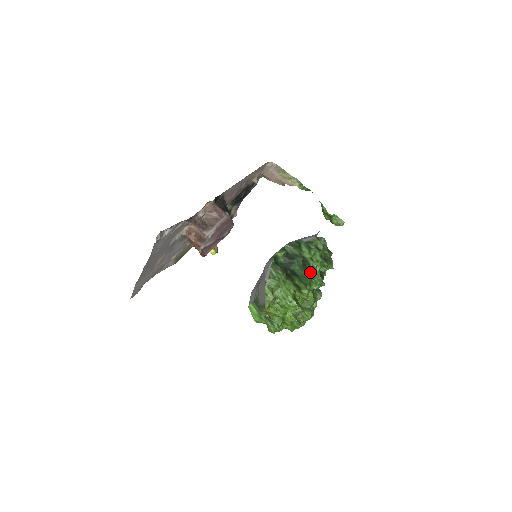
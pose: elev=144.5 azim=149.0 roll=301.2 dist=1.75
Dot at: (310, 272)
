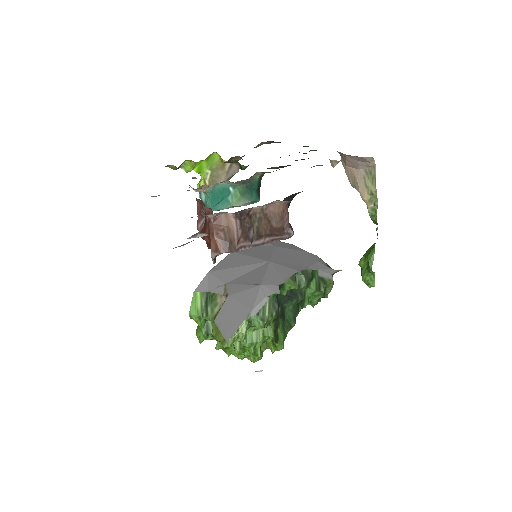
Dot at: (297, 315)
